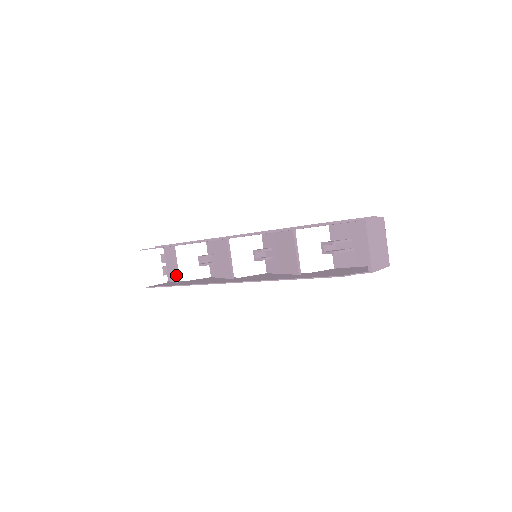
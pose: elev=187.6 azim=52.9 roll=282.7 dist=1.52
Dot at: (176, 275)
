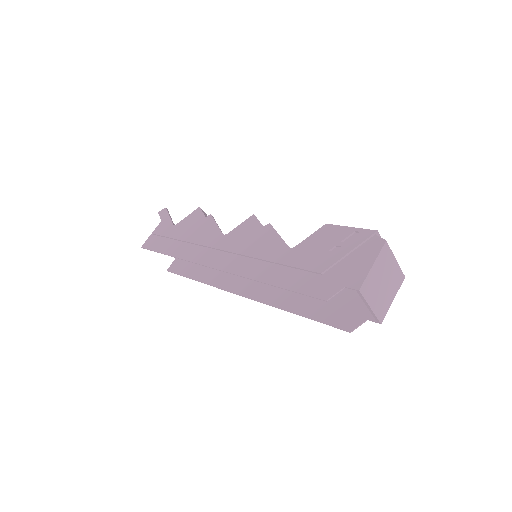
Dot at: occluded
